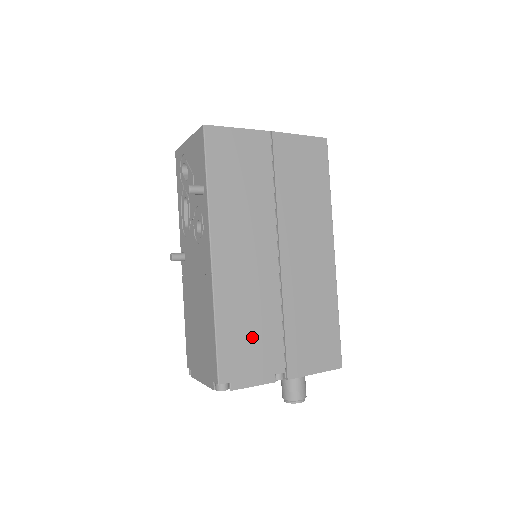
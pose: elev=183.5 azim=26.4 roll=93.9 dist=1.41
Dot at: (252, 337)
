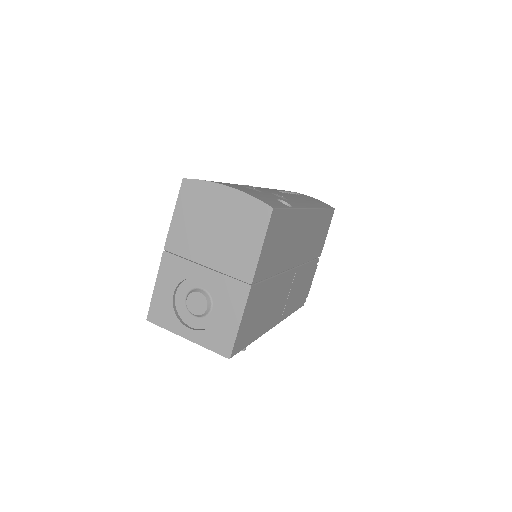
Dot at: (304, 286)
